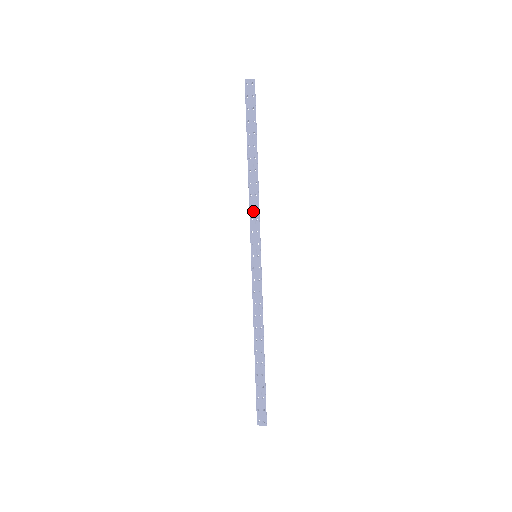
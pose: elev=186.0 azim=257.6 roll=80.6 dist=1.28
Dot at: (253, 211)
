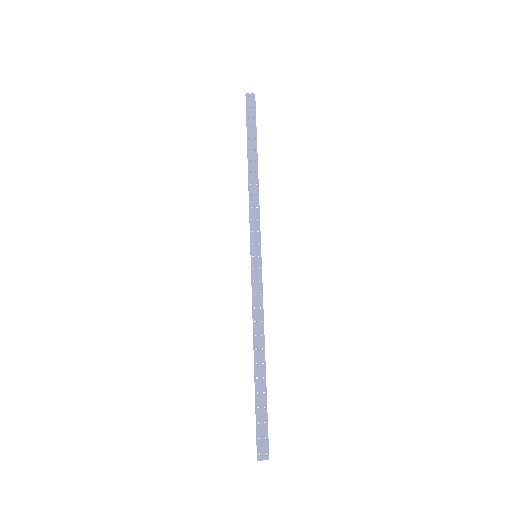
Dot at: (253, 210)
